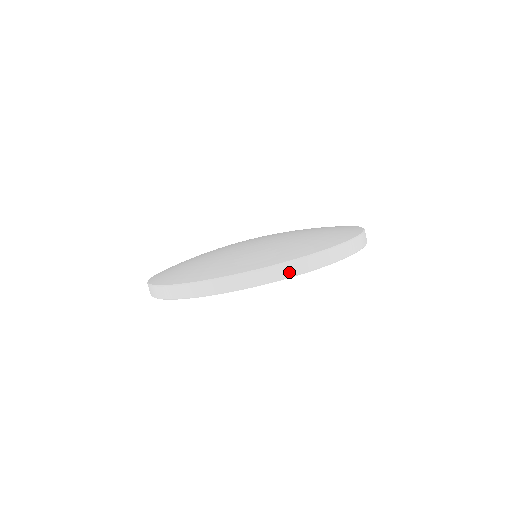
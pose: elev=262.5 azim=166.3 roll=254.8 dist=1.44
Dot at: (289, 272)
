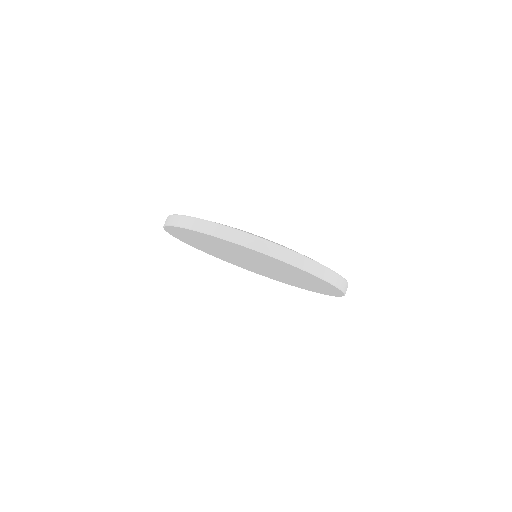
Dot at: (236, 238)
